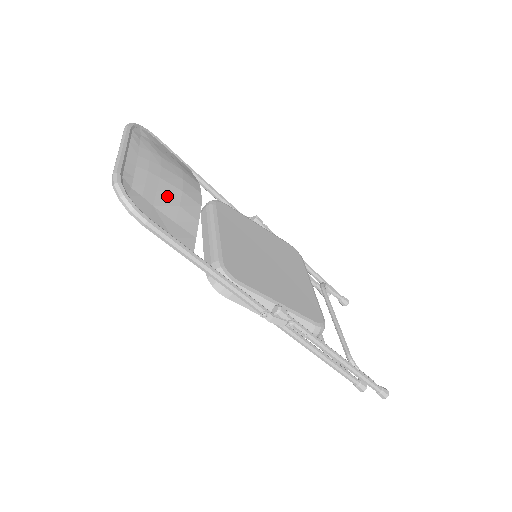
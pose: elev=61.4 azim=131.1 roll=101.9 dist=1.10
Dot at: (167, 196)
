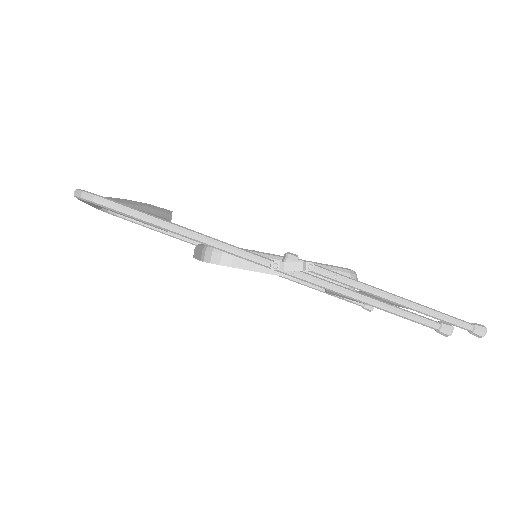
Dot at: (132, 203)
